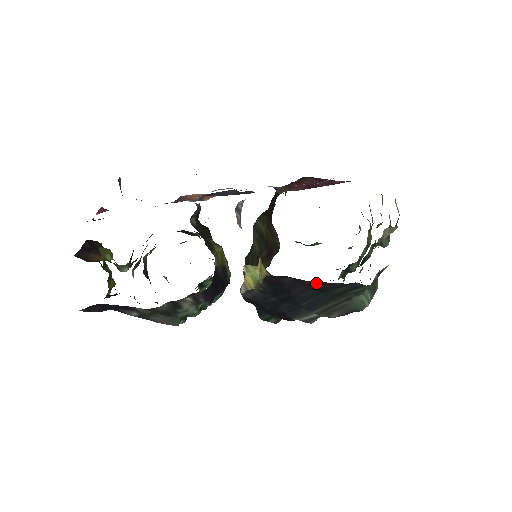
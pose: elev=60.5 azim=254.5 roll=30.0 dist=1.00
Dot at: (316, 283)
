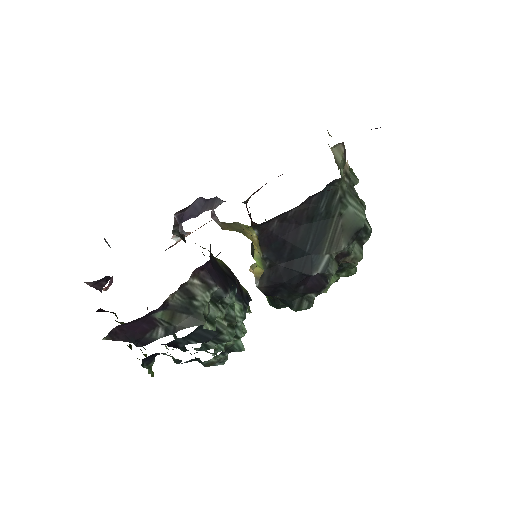
Dot at: (298, 210)
